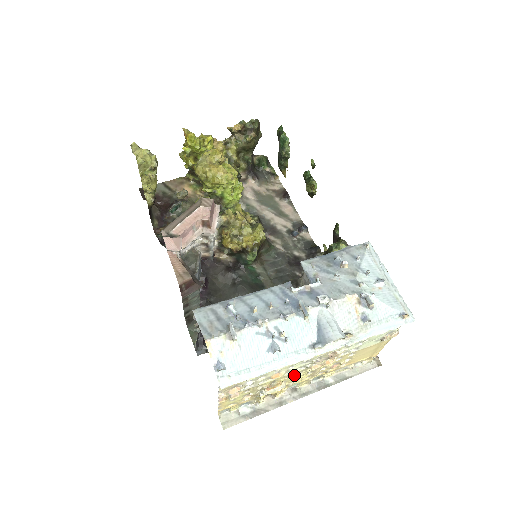
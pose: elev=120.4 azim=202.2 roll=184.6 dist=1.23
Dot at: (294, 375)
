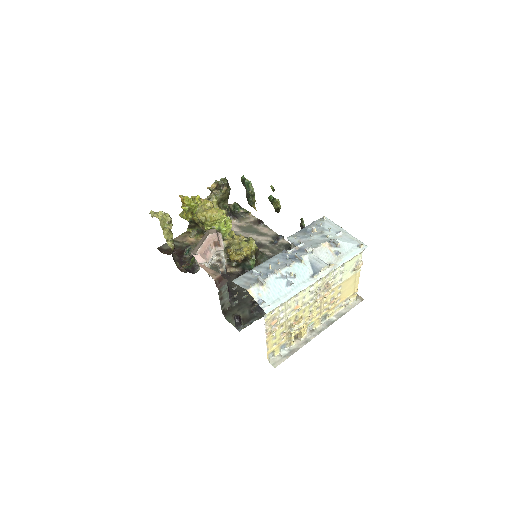
Dot at: (308, 310)
